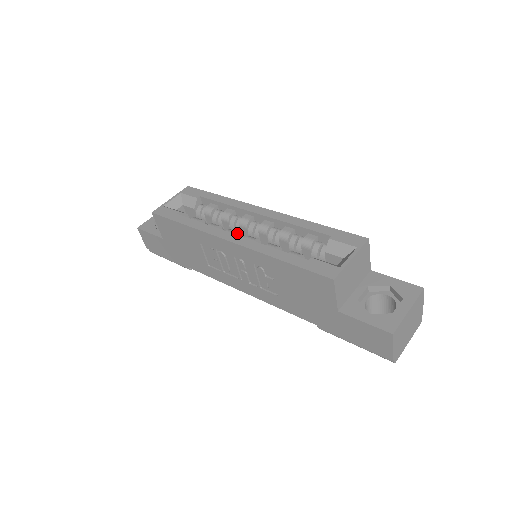
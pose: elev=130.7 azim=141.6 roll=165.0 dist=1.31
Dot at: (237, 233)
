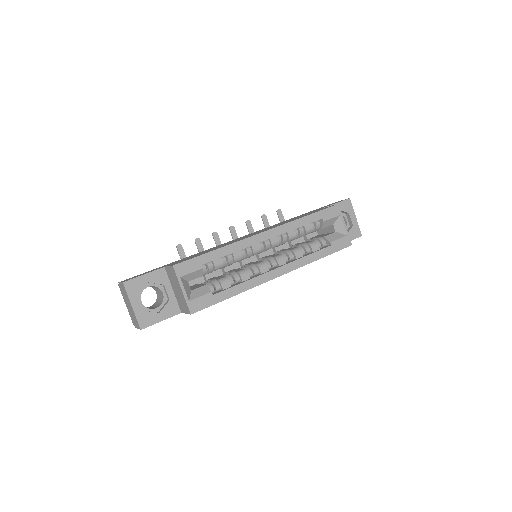
Dot at: (265, 264)
